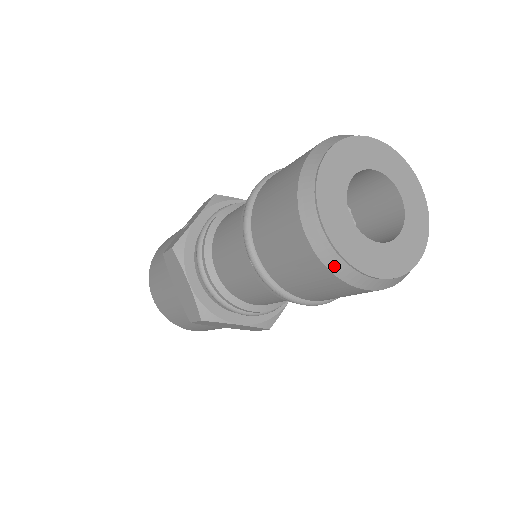
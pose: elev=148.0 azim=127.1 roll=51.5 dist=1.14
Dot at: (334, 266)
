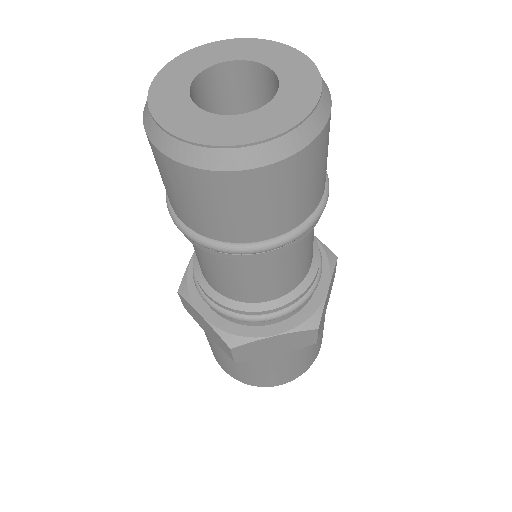
Dot at: (145, 114)
